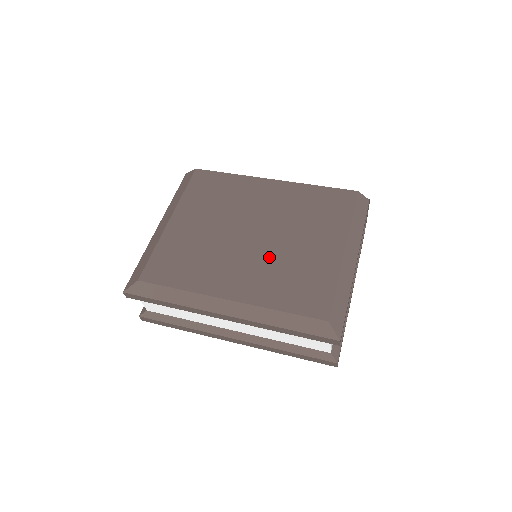
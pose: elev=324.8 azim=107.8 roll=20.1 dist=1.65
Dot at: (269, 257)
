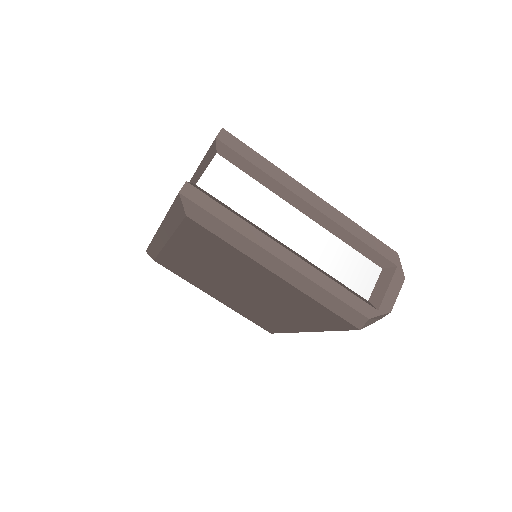
Dot at: occluded
